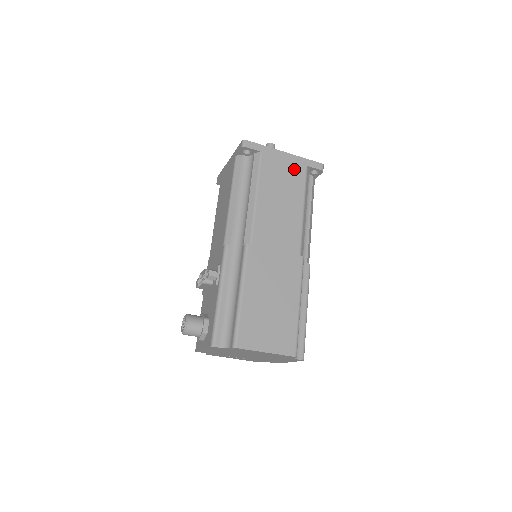
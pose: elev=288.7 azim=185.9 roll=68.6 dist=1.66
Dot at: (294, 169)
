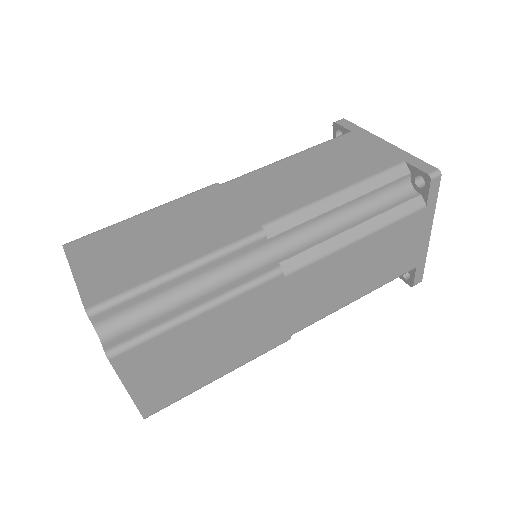
Dot at: (378, 157)
